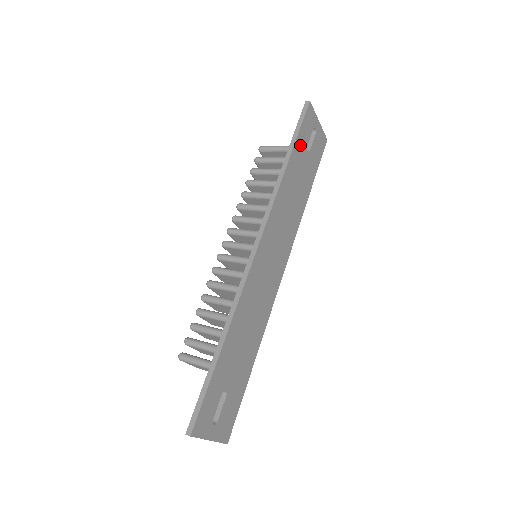
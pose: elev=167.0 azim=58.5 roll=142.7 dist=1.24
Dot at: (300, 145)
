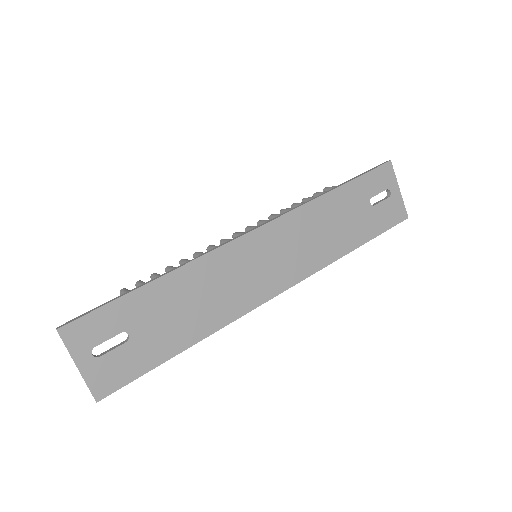
Dot at: (360, 189)
